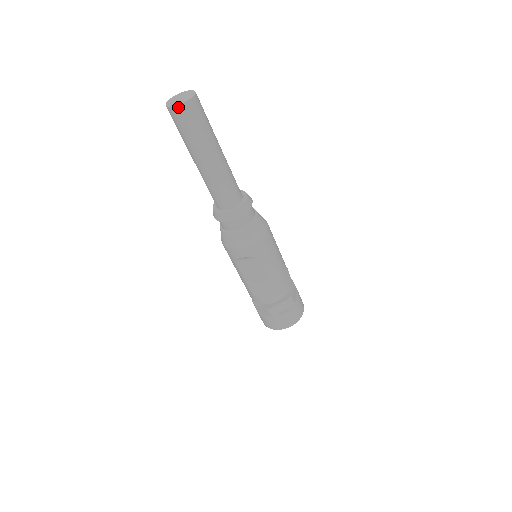
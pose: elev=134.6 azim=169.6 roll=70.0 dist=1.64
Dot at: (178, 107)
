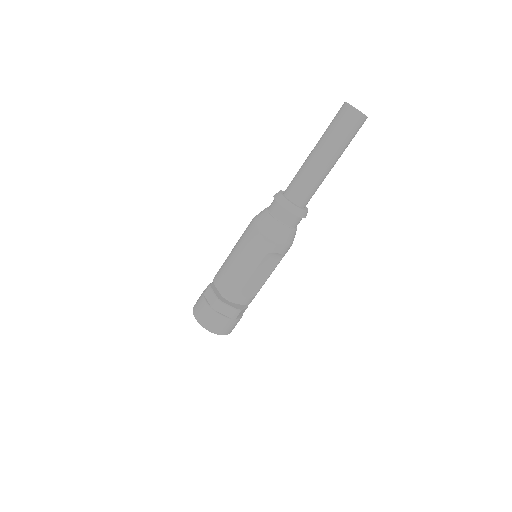
Dot at: (365, 117)
